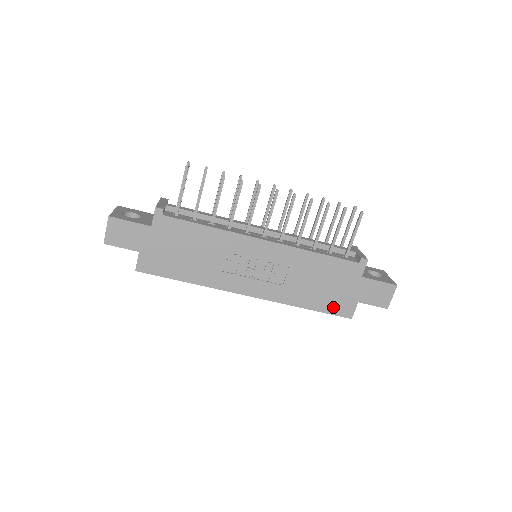
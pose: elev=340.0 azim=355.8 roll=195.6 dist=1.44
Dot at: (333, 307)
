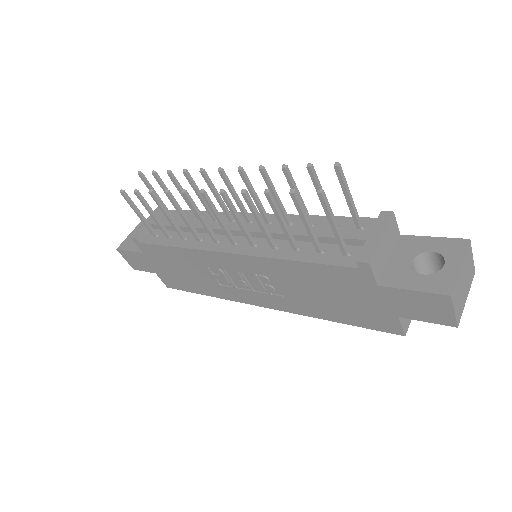
Dot at: (366, 321)
